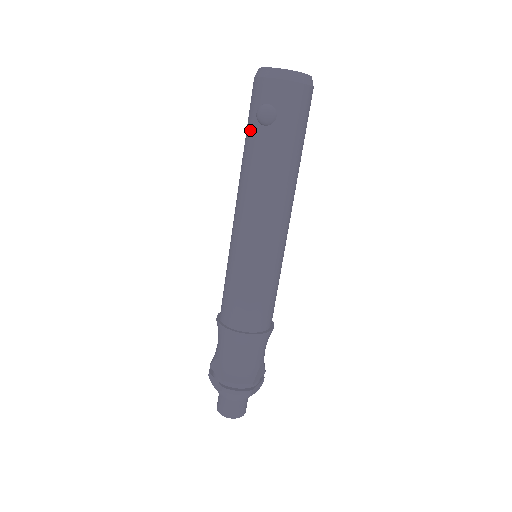
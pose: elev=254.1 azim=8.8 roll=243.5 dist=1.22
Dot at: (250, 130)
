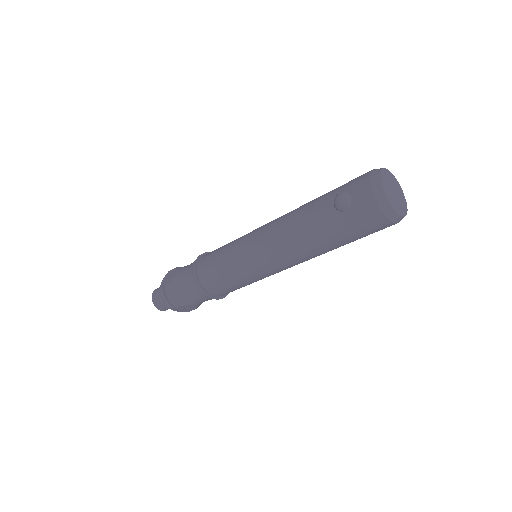
Dot at: (329, 195)
